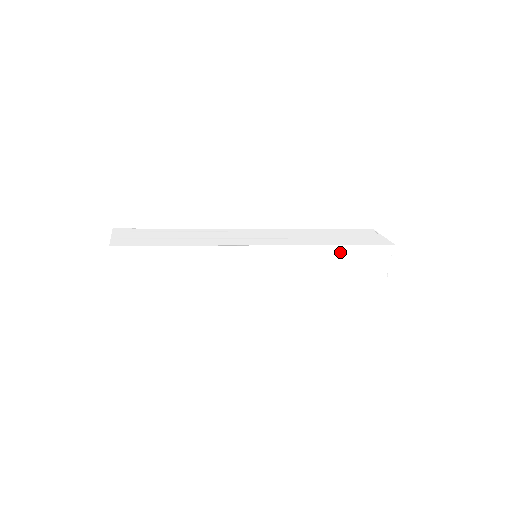
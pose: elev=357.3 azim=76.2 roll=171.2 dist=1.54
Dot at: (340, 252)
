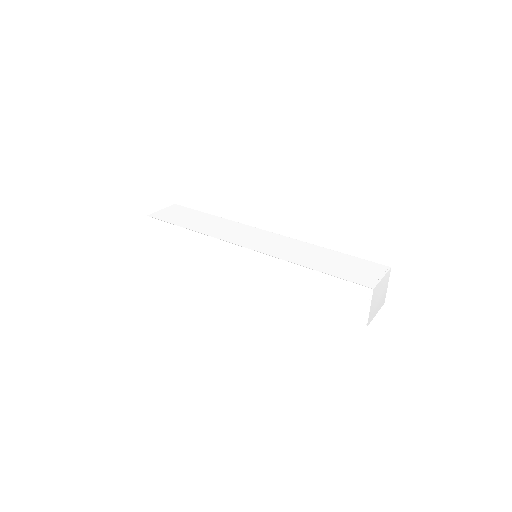
Dot at: (312, 276)
